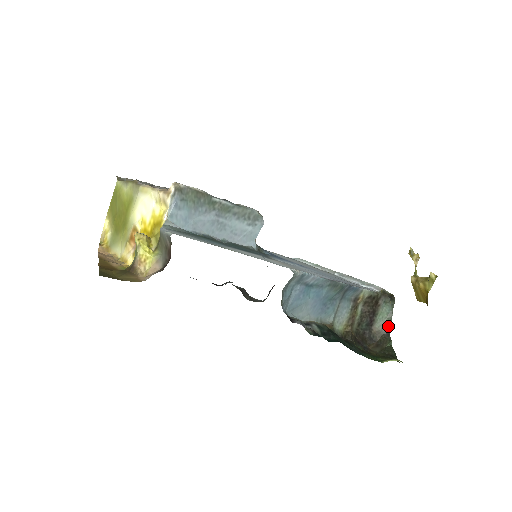
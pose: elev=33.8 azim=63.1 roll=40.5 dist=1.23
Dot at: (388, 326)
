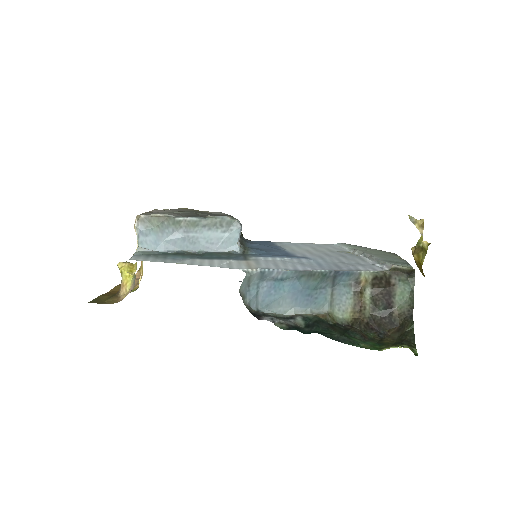
Dot at: (410, 307)
